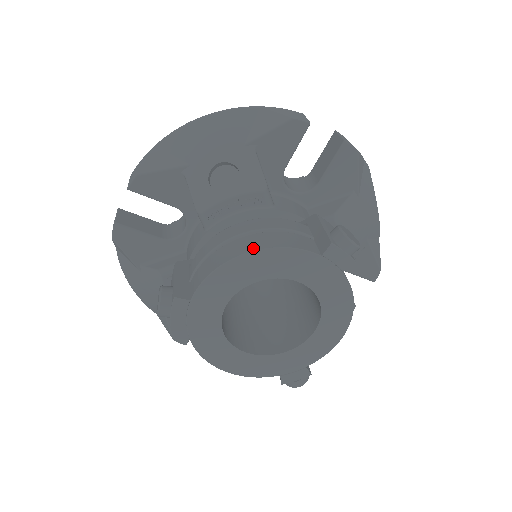
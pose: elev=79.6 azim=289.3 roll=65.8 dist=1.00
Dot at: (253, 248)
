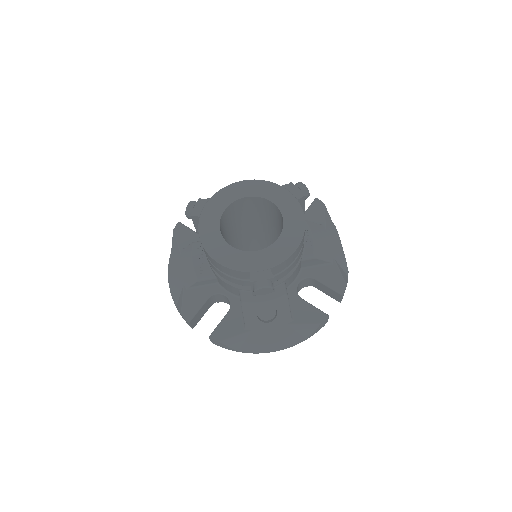
Dot at: (248, 181)
